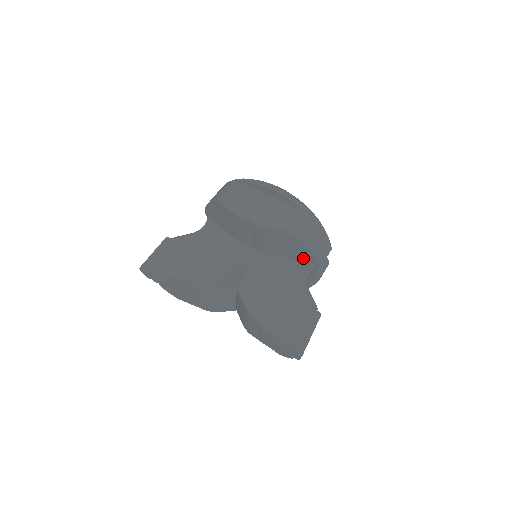
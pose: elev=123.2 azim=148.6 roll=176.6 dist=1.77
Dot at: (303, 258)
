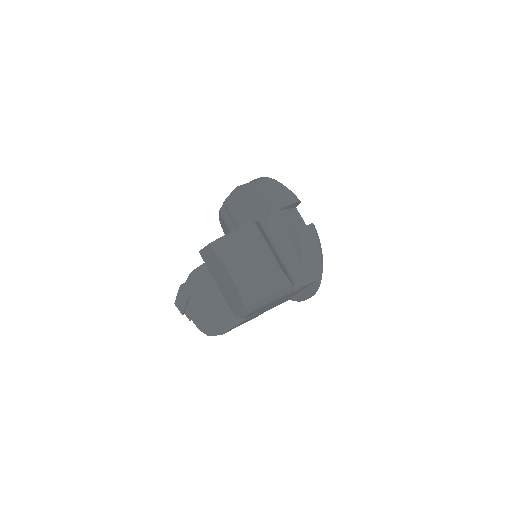
Dot at: (262, 210)
